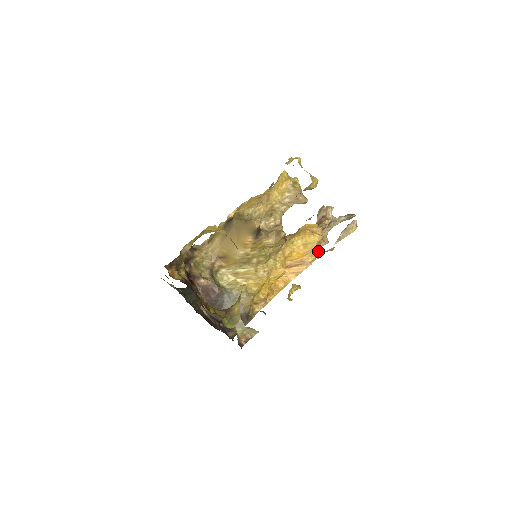
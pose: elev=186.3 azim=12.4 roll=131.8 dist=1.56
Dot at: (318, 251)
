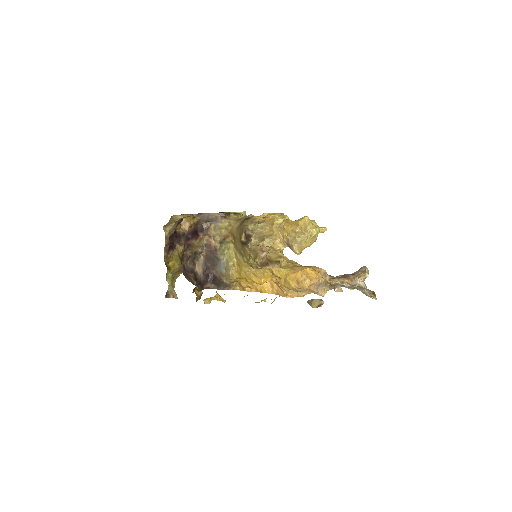
Dot at: (300, 294)
